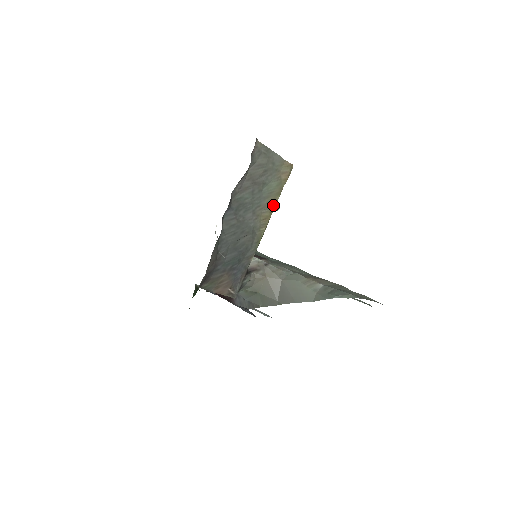
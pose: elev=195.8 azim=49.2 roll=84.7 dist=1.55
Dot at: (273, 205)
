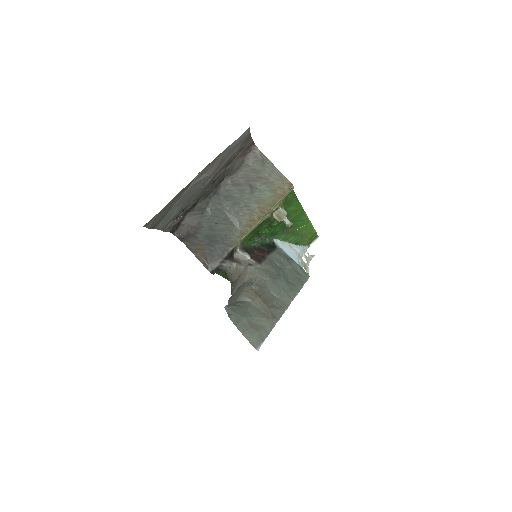
Dot at: (263, 213)
